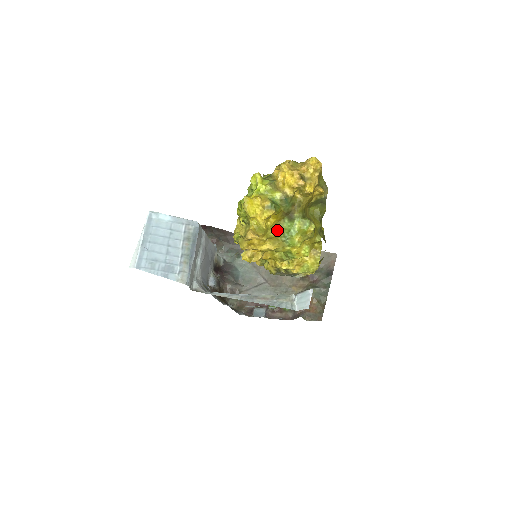
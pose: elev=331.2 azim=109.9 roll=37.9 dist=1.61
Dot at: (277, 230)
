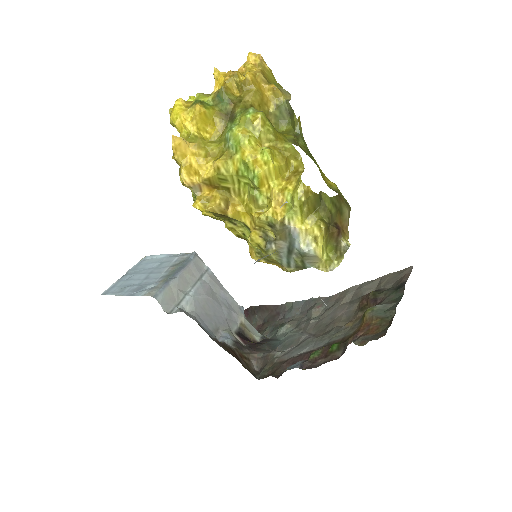
Dot at: (220, 141)
